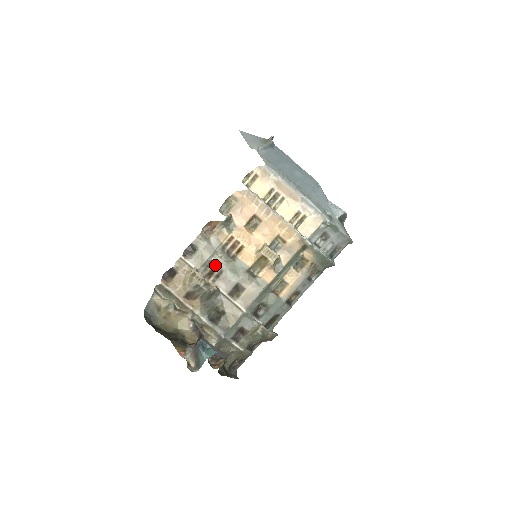
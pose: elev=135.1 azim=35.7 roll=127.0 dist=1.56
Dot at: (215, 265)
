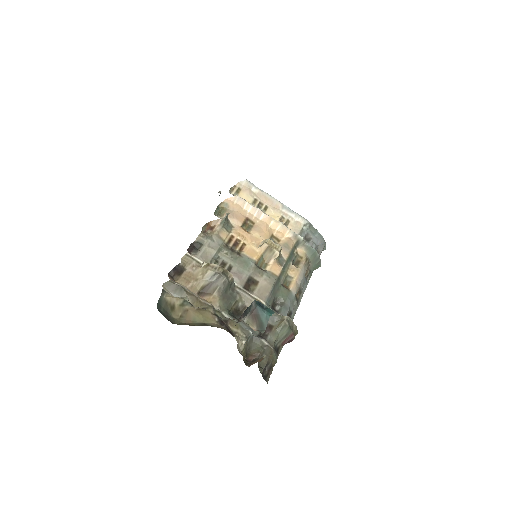
Dot at: (223, 261)
